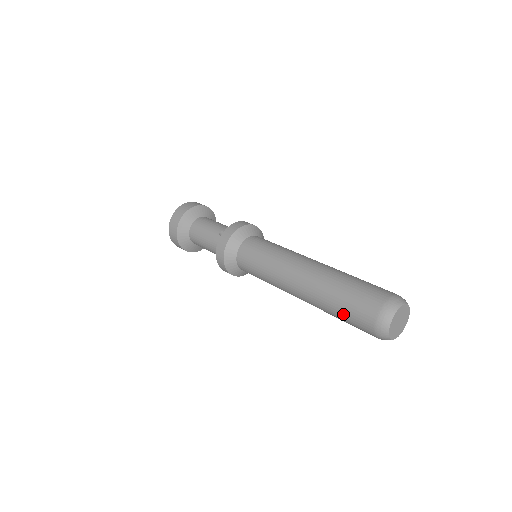
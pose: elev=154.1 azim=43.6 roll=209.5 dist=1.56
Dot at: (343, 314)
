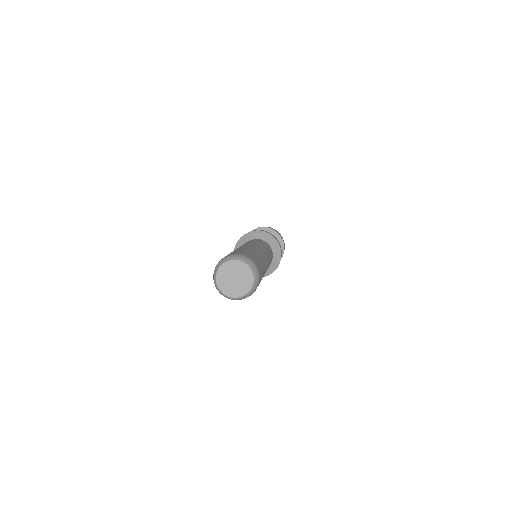
Dot at: occluded
